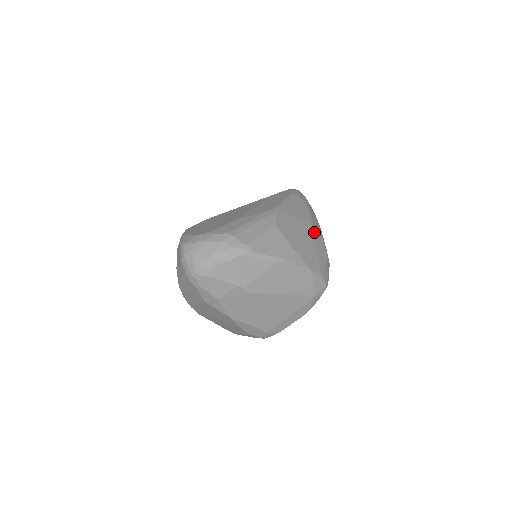
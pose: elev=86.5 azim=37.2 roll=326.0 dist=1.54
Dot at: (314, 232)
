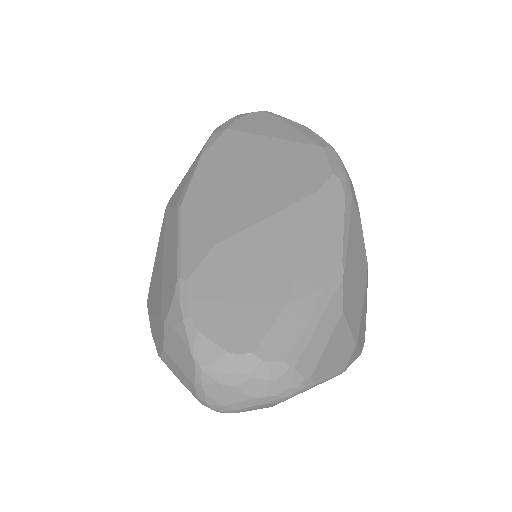
Dot at: (367, 275)
